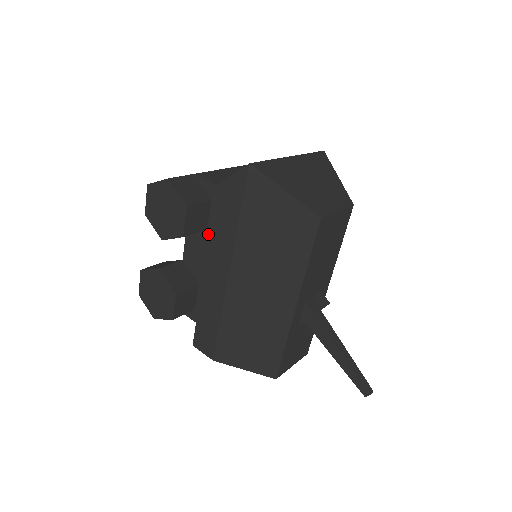
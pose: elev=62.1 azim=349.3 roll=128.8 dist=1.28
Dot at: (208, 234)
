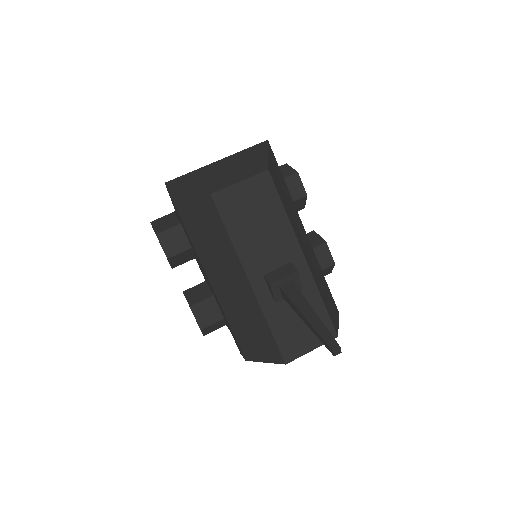
Dot at: (193, 251)
